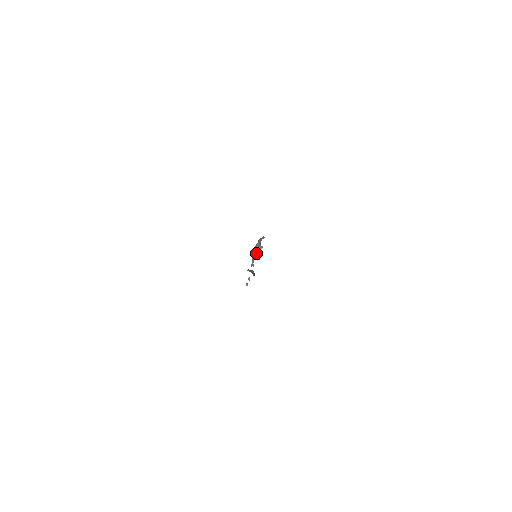
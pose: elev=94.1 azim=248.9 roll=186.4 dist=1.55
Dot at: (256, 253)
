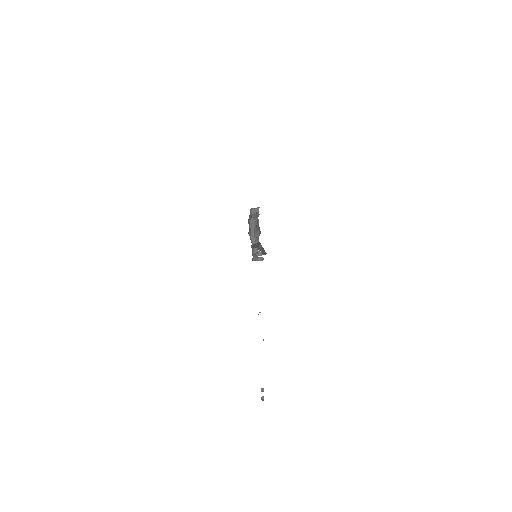
Dot at: (253, 225)
